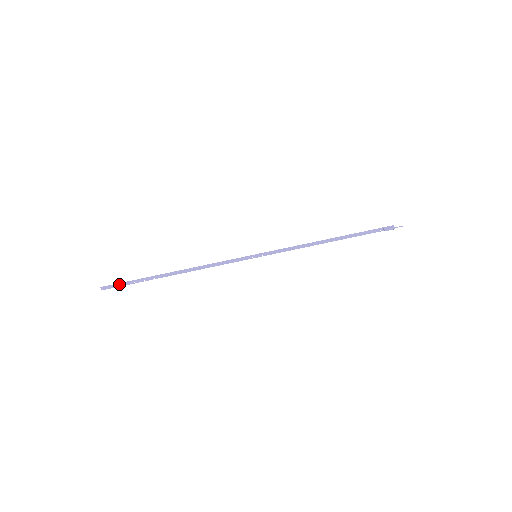
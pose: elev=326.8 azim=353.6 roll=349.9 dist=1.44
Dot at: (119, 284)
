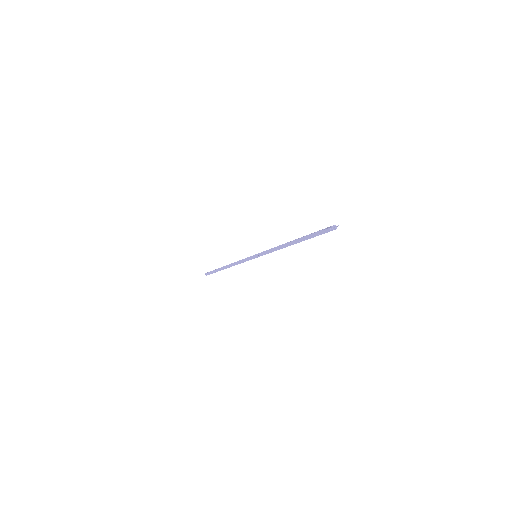
Dot at: (210, 272)
